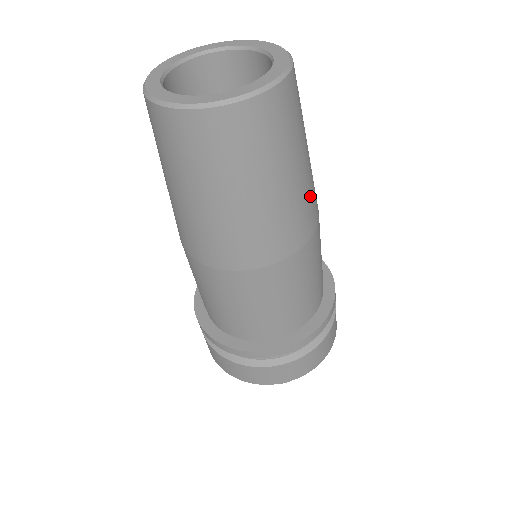
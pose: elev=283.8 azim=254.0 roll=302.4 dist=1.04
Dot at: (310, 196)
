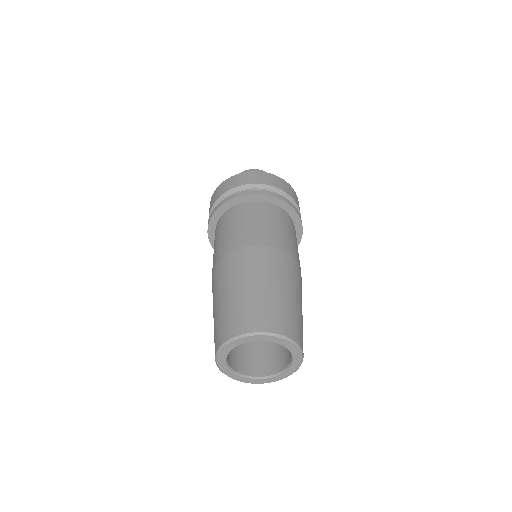
Dot at: occluded
